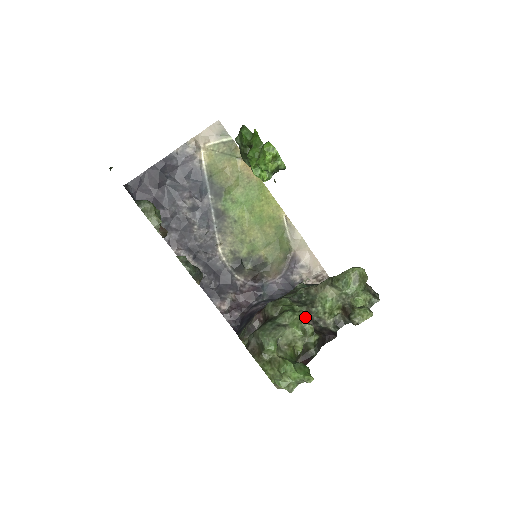
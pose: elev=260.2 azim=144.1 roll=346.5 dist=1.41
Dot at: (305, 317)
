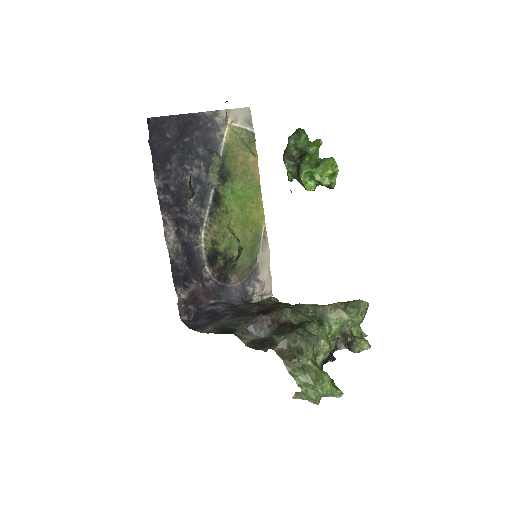
Dot at: occluded
